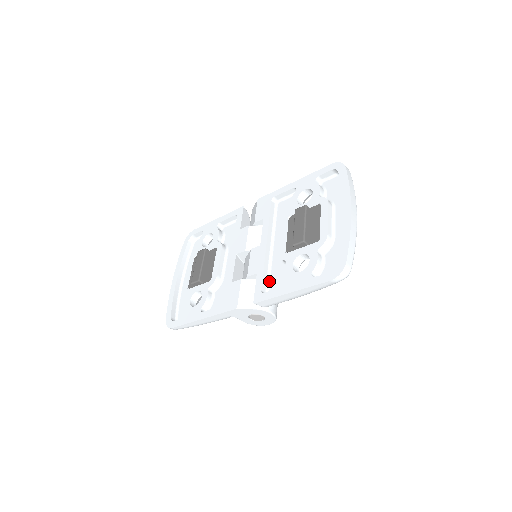
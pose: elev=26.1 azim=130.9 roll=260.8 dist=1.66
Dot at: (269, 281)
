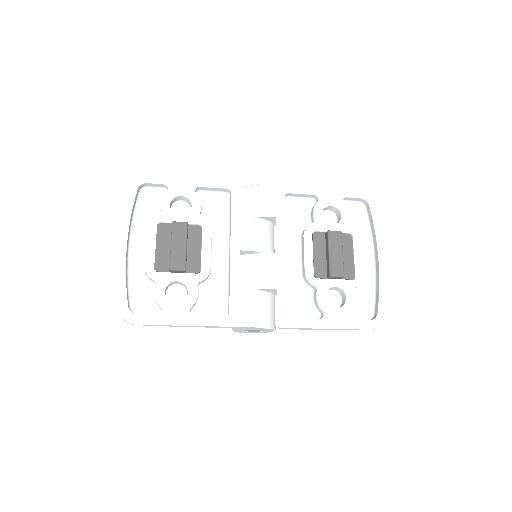
Dot at: (287, 300)
